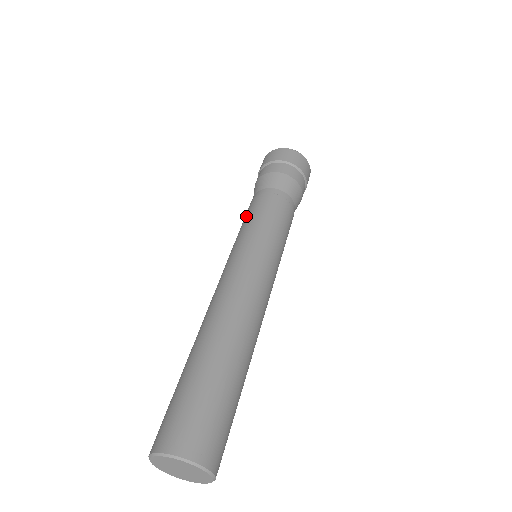
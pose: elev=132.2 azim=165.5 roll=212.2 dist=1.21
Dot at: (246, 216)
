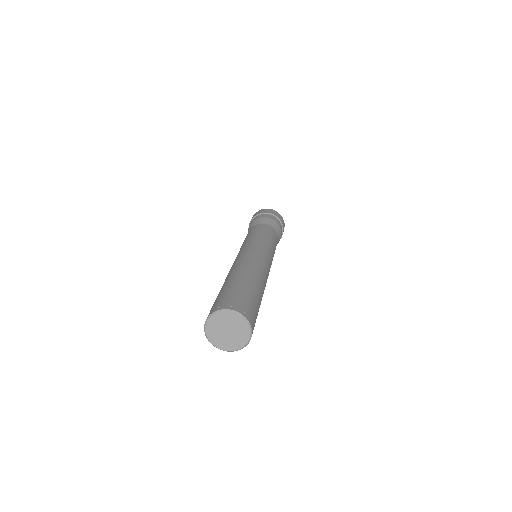
Dot at: occluded
